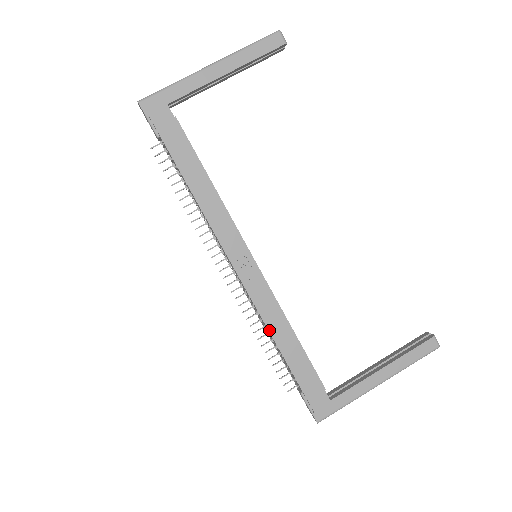
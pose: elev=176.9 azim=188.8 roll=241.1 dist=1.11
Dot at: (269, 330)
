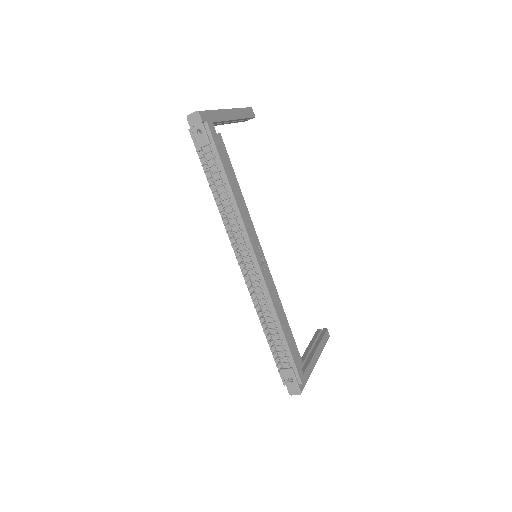
Dot at: (276, 313)
